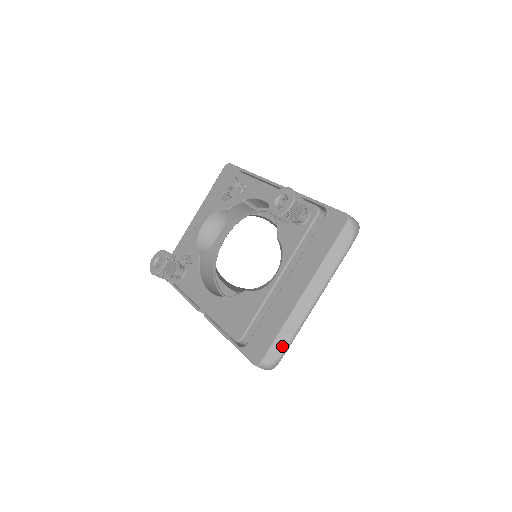
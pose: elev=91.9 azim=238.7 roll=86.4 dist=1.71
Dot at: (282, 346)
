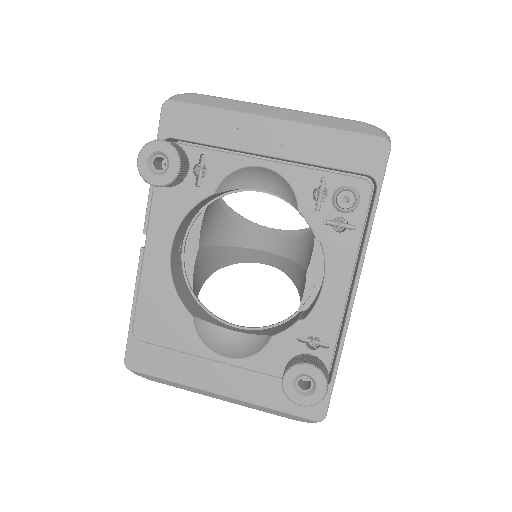
Dot at: (159, 382)
